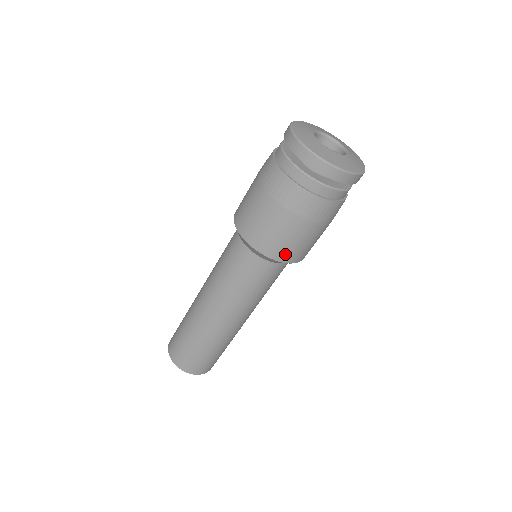
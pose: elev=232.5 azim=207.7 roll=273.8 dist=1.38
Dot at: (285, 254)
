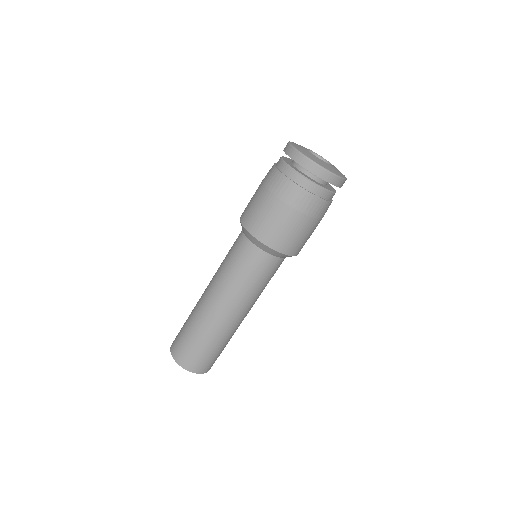
Dot at: (292, 248)
